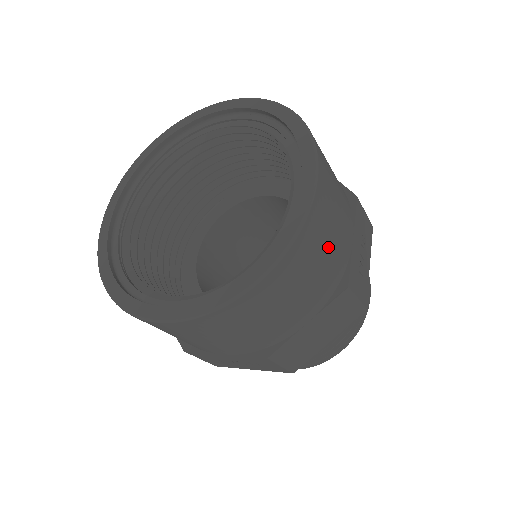
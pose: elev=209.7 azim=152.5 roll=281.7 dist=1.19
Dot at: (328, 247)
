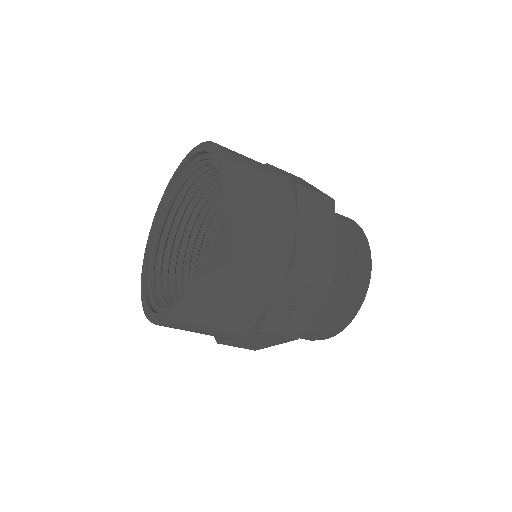
Dot at: (258, 169)
